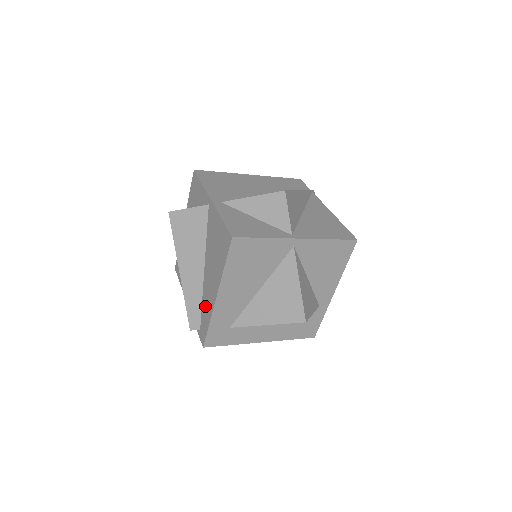
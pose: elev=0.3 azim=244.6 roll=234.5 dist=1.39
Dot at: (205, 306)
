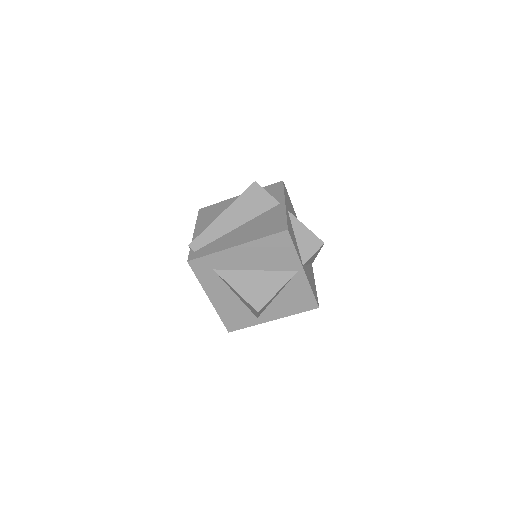
Dot at: (217, 244)
